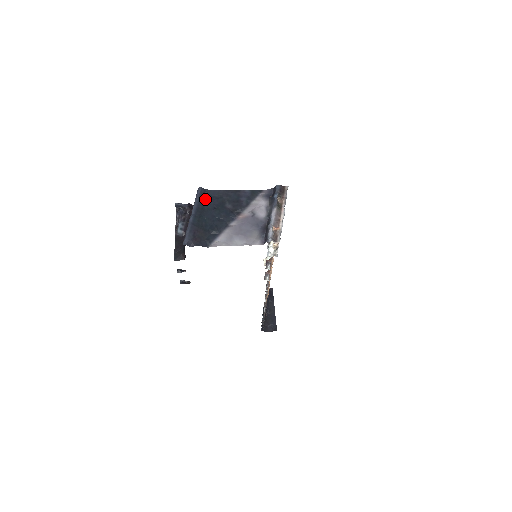
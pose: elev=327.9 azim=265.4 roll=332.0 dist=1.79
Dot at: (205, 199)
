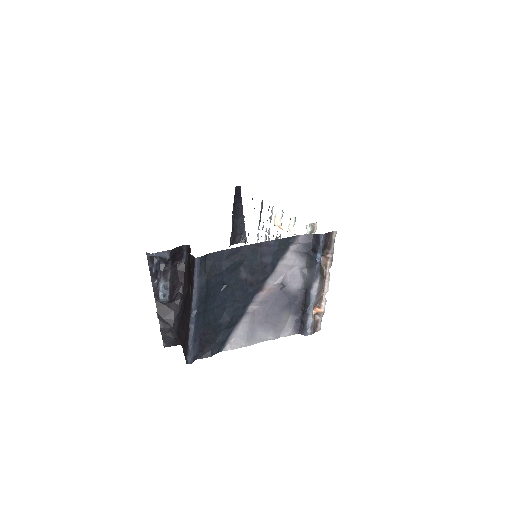
Dot at: (209, 276)
